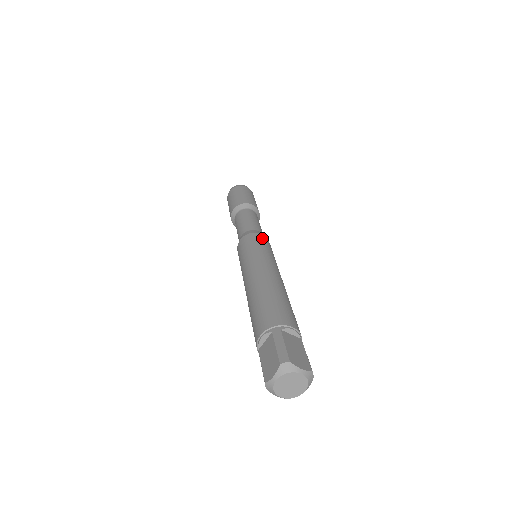
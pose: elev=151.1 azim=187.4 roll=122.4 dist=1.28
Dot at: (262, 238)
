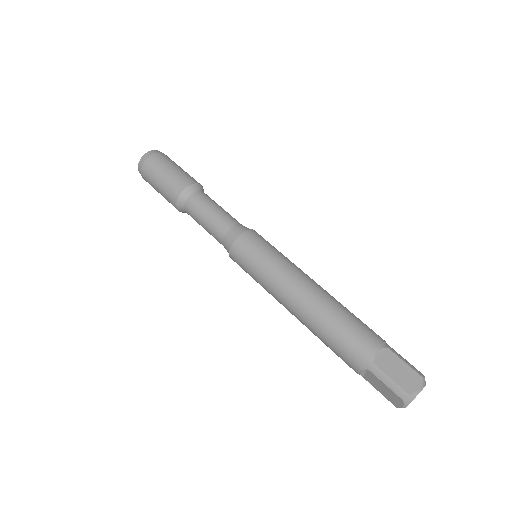
Dot at: occluded
